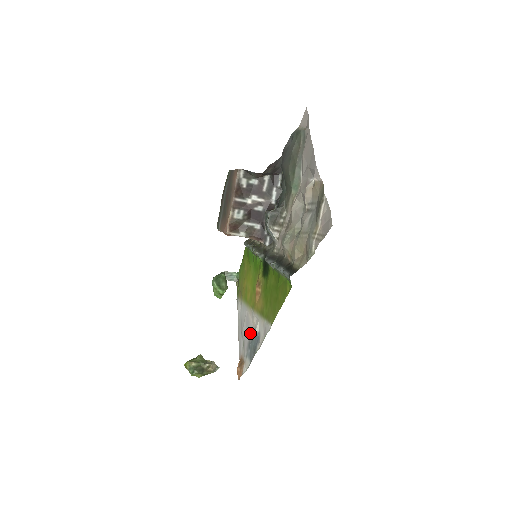
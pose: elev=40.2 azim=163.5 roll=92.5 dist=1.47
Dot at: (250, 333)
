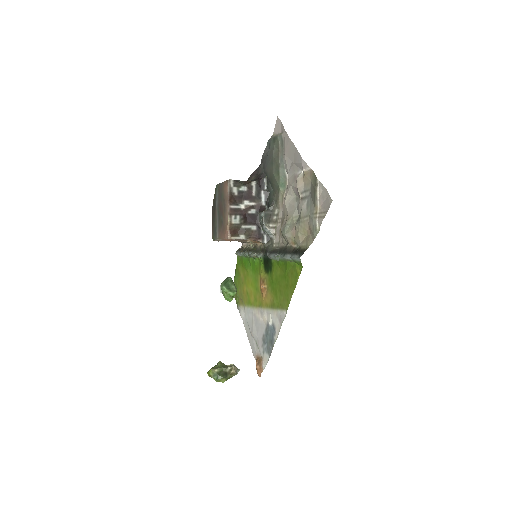
Dot at: (262, 330)
